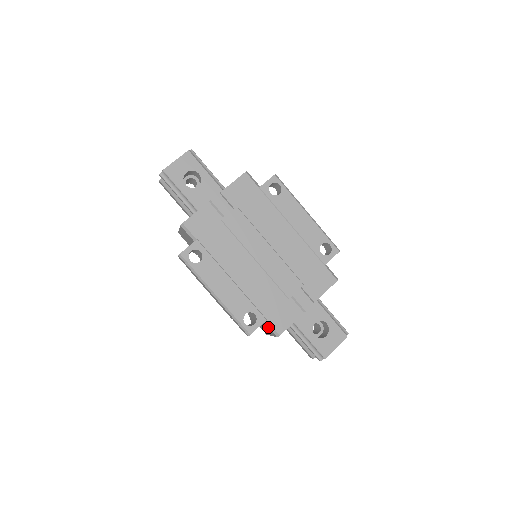
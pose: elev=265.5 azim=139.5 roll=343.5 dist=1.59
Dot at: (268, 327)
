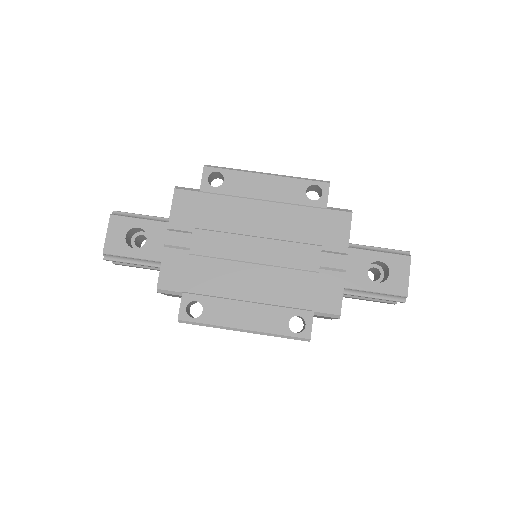
Dot at: (322, 316)
